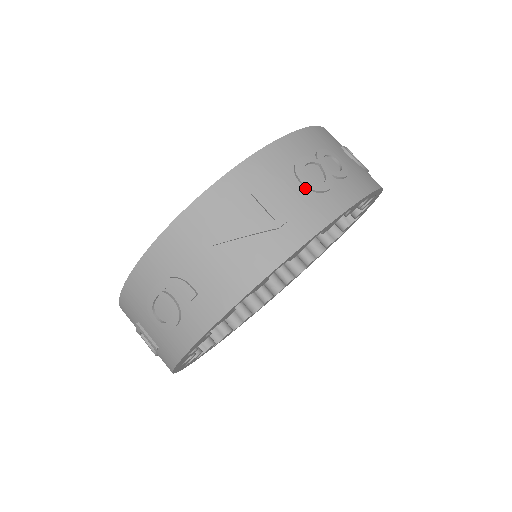
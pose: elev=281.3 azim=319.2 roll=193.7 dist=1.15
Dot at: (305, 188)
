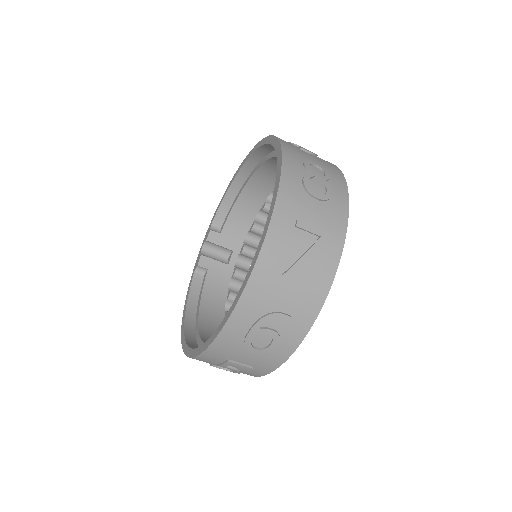
Dot at: (320, 201)
